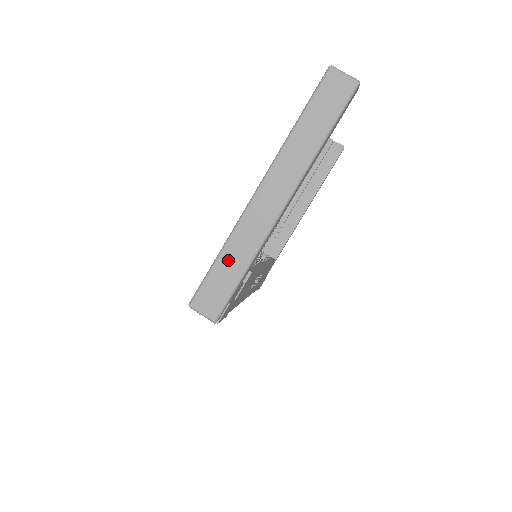
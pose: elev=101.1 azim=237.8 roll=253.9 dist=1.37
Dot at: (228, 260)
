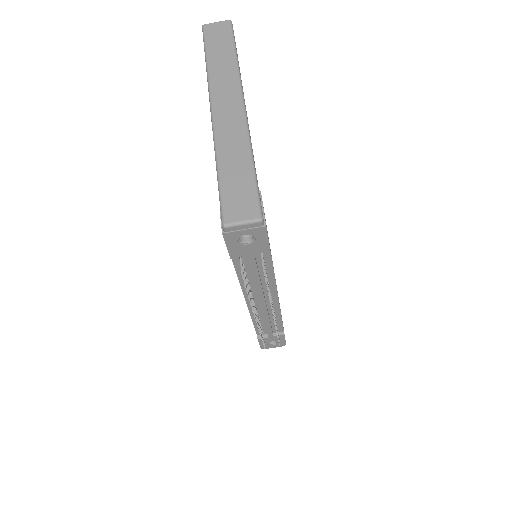
Dot at: (229, 165)
